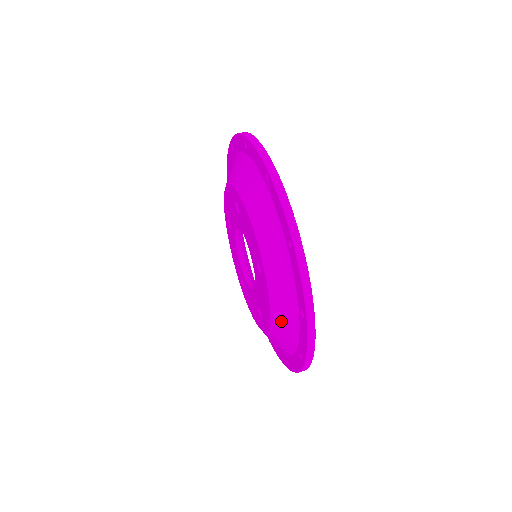
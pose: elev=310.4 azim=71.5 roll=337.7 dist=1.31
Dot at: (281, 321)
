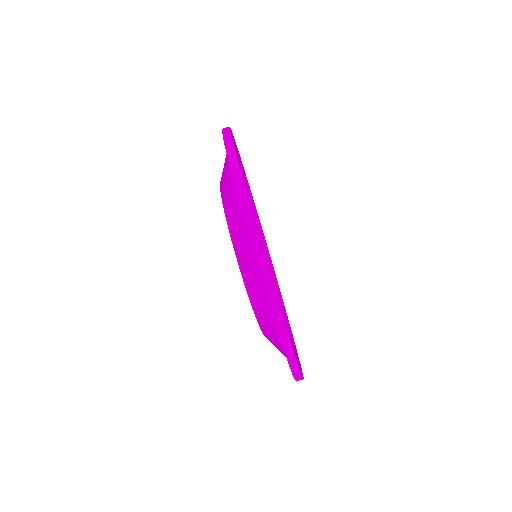
Dot at: occluded
